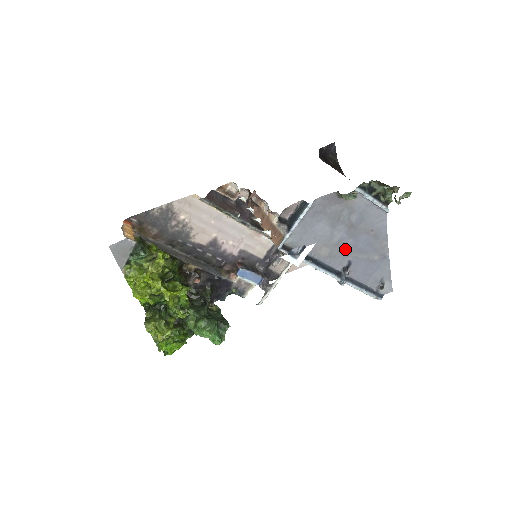
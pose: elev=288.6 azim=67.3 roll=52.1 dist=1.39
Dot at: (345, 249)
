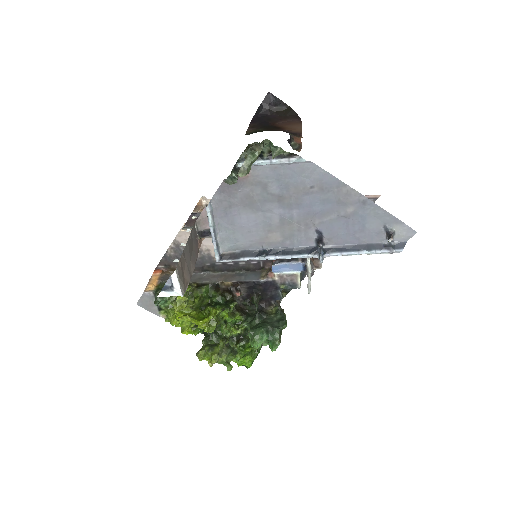
Dot at: (298, 222)
